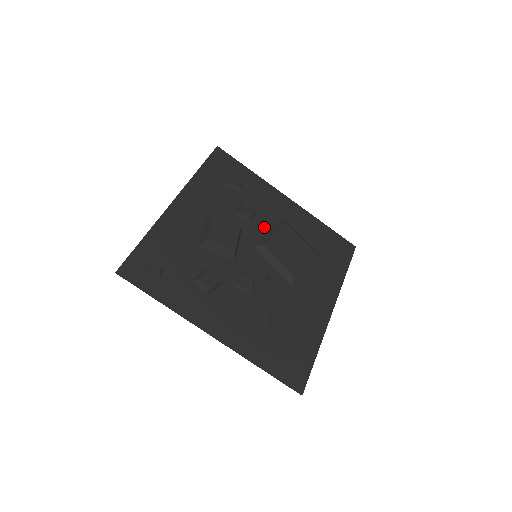
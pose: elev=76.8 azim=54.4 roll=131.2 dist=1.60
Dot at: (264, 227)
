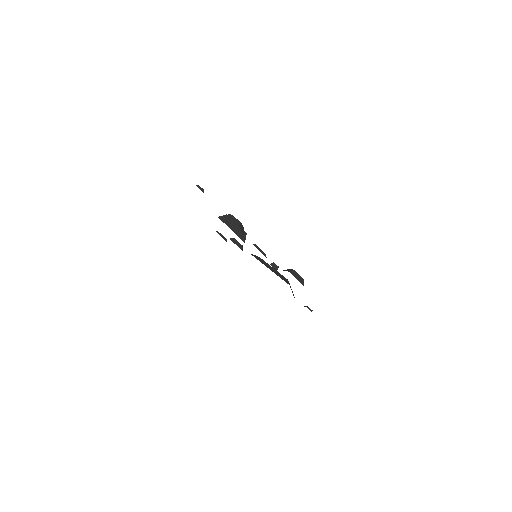
Dot at: occluded
